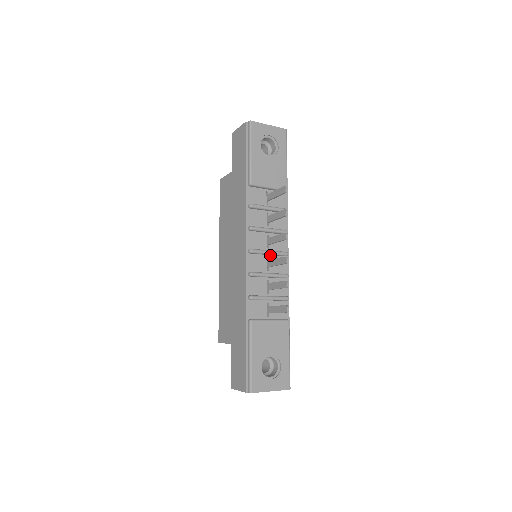
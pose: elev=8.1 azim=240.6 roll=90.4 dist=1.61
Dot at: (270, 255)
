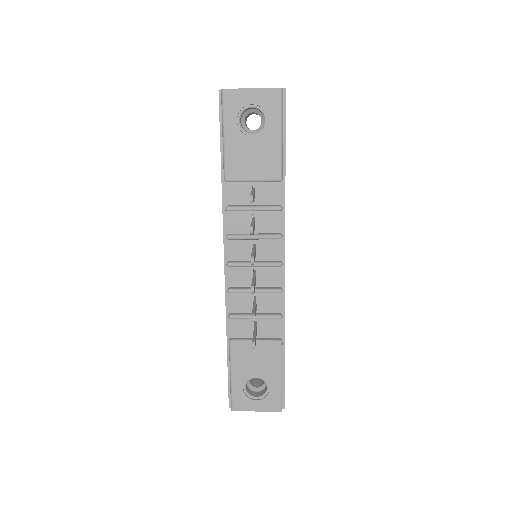
Dot at: (258, 266)
